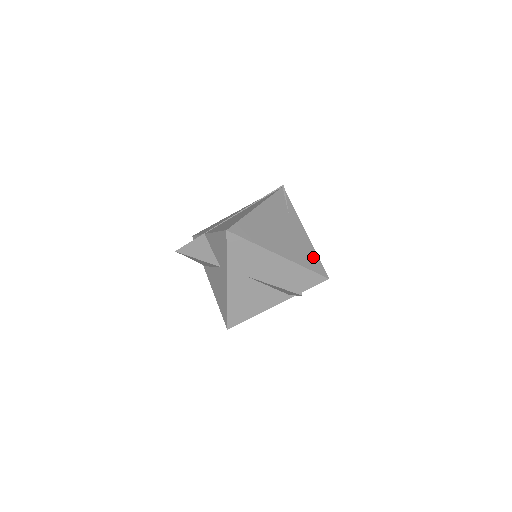
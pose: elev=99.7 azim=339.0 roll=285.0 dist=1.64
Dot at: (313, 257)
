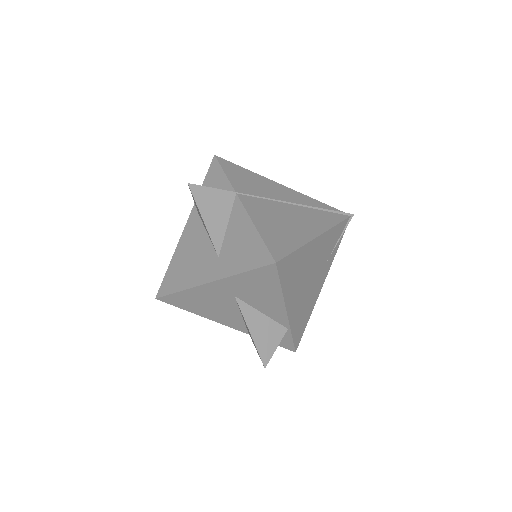
Dot at: (305, 321)
